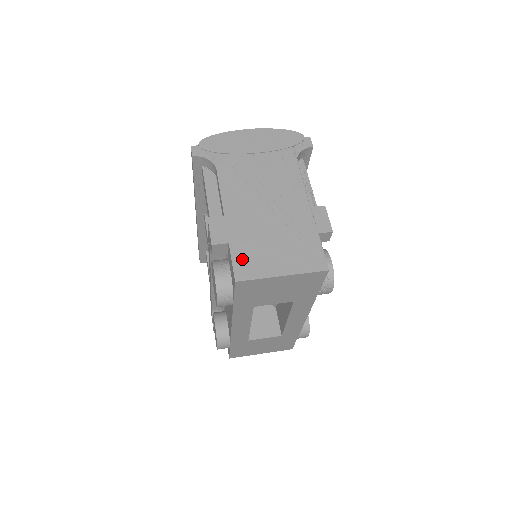
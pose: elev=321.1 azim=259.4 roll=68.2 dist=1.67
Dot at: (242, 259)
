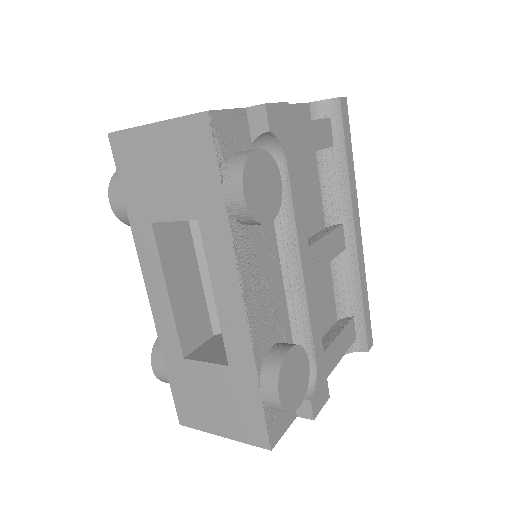
Dot at: occluded
